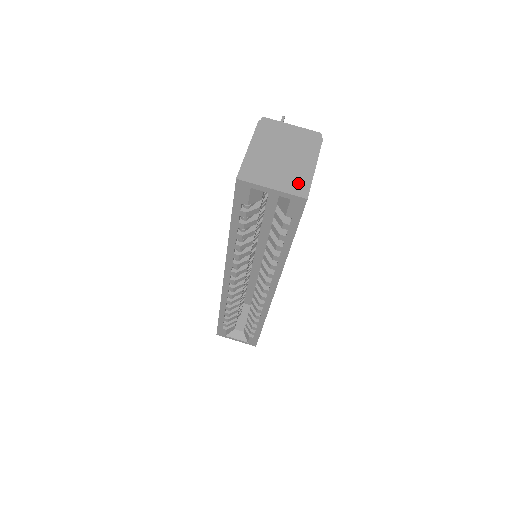
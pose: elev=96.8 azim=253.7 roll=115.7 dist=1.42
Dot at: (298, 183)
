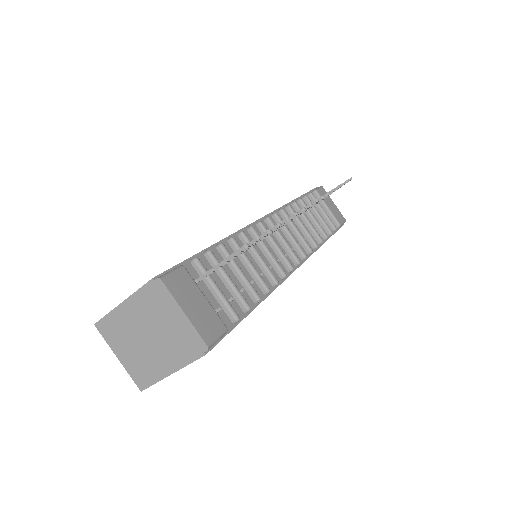
Dot at: (143, 373)
